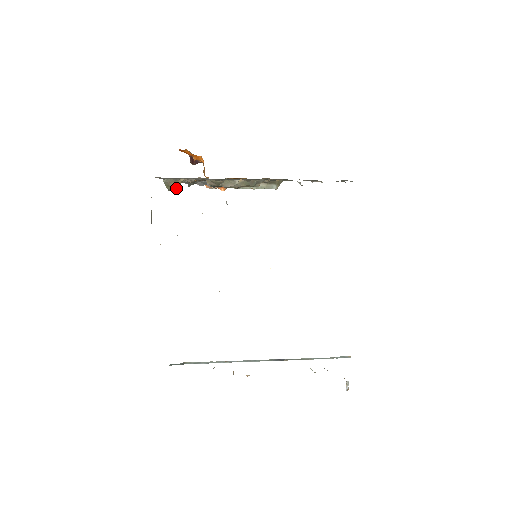
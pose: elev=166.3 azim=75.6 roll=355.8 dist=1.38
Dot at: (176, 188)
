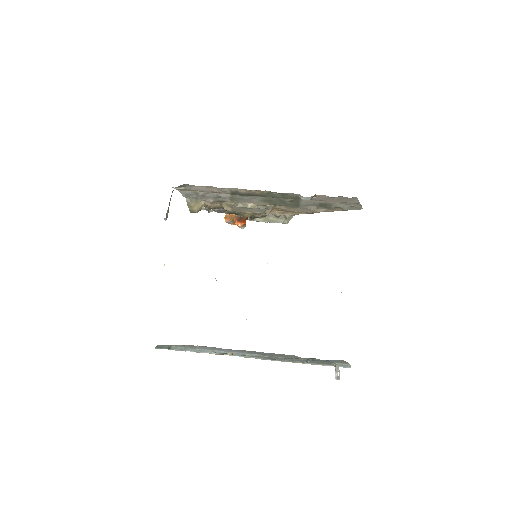
Dot at: (197, 210)
